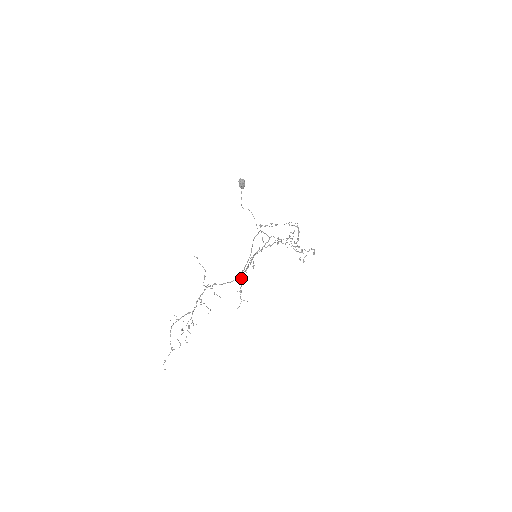
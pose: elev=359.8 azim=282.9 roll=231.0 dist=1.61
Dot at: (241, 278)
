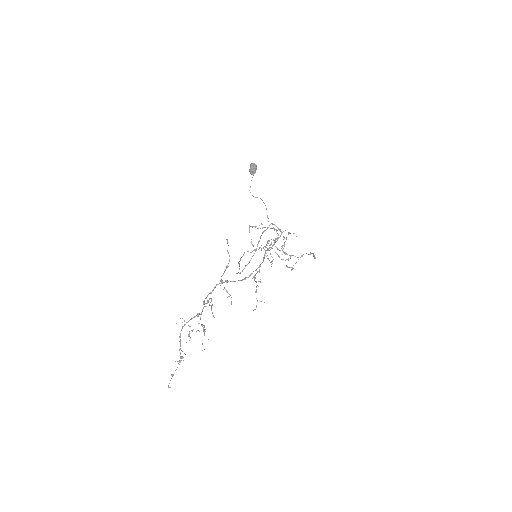
Dot at: (254, 276)
